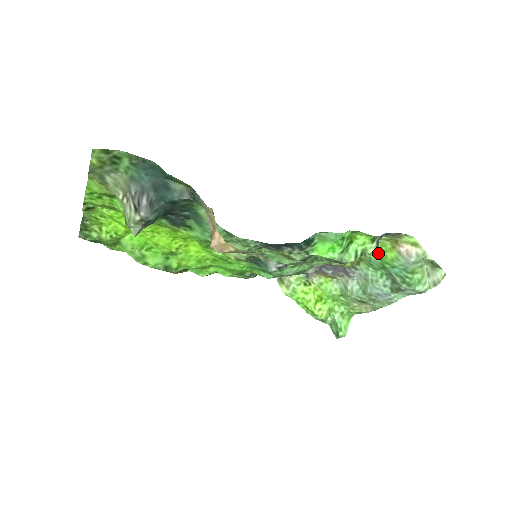
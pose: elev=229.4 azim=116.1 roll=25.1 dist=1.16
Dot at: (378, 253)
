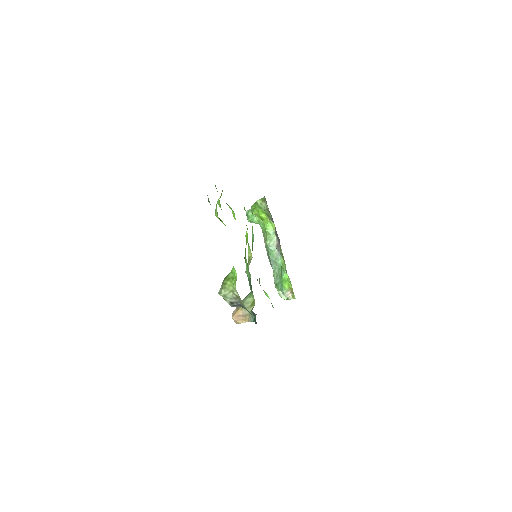
Dot at: (287, 279)
